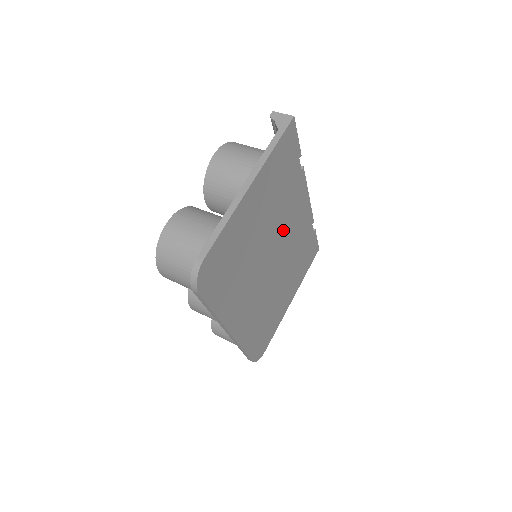
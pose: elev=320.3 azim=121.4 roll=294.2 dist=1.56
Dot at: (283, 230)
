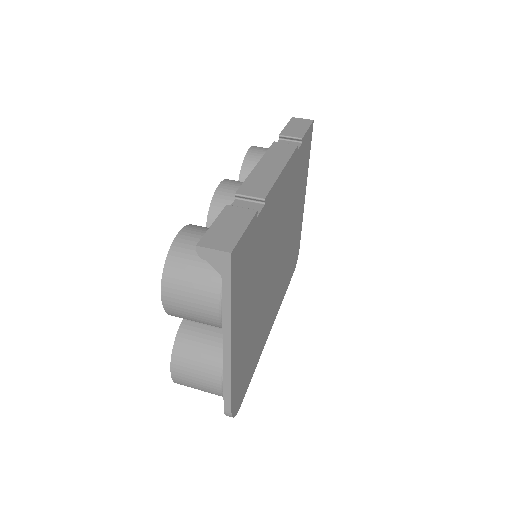
Dot at: (273, 240)
